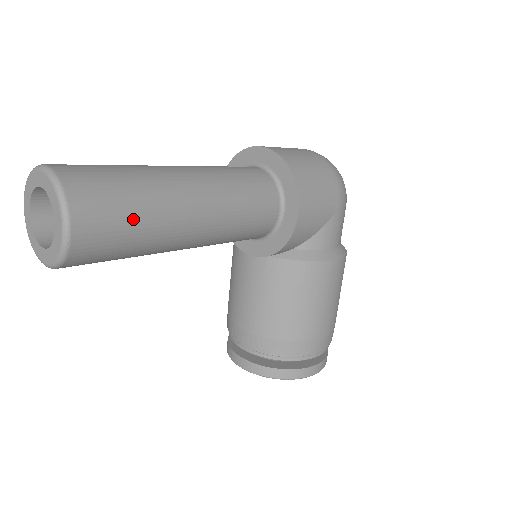
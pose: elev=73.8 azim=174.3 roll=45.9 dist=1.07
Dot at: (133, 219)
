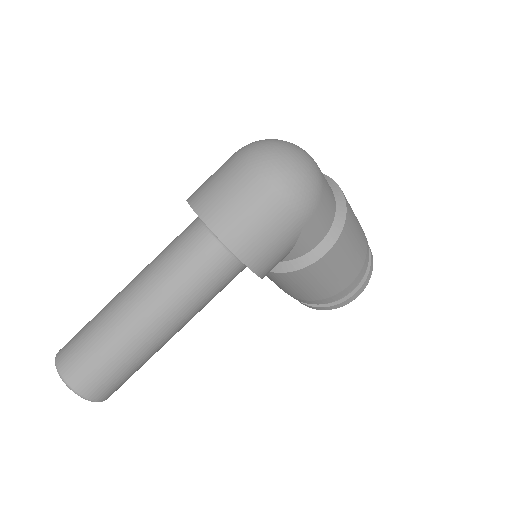
Dot at: (124, 370)
